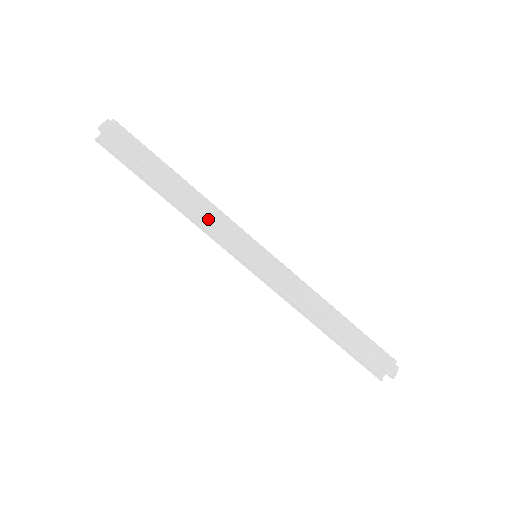
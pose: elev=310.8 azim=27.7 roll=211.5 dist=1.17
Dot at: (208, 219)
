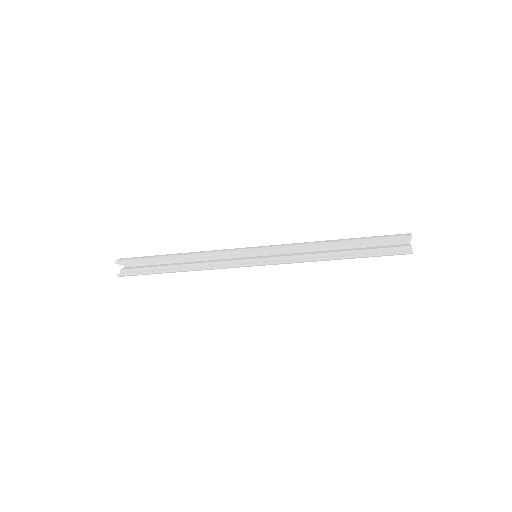
Dot at: (208, 254)
